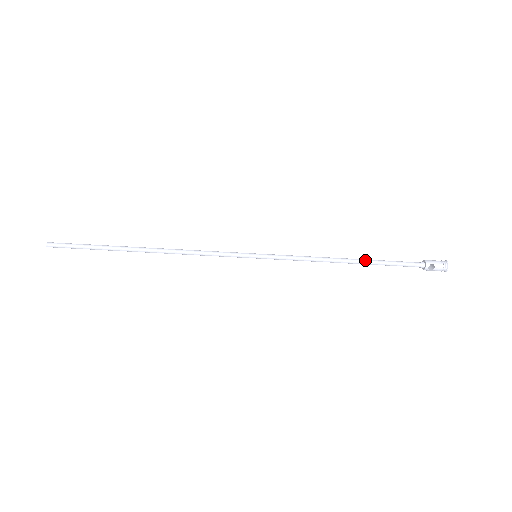
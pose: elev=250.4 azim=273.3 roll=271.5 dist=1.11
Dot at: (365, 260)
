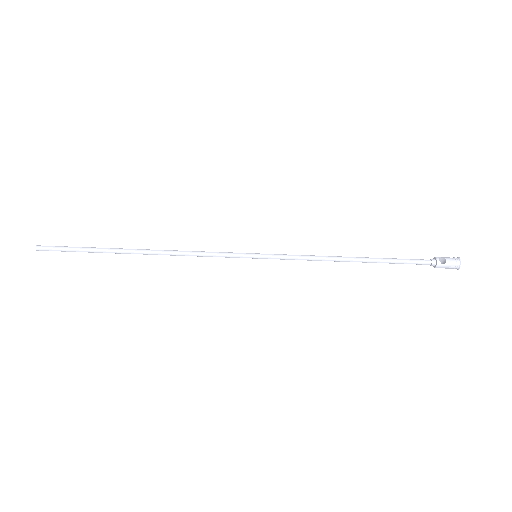
Dot at: occluded
